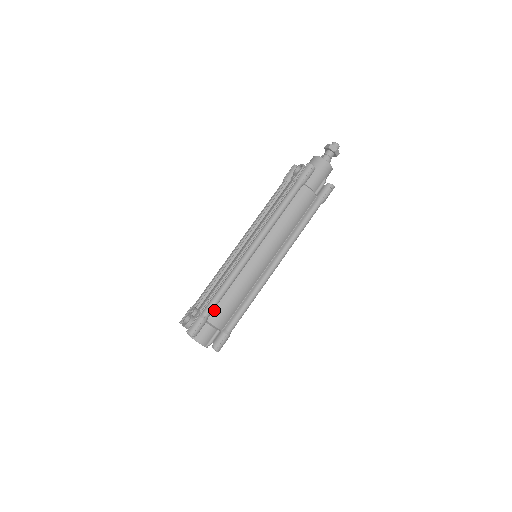
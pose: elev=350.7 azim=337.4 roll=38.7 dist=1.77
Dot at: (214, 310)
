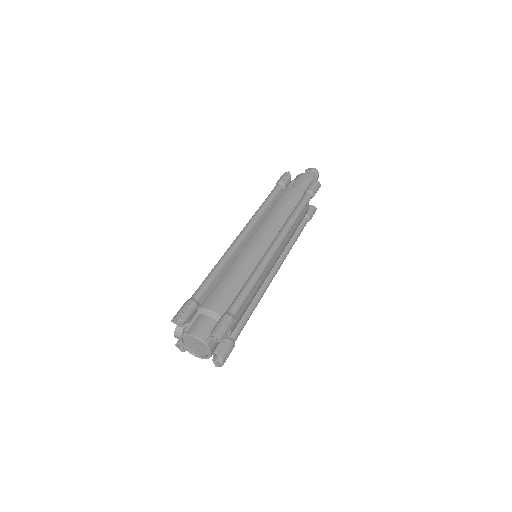
Dot at: (206, 296)
